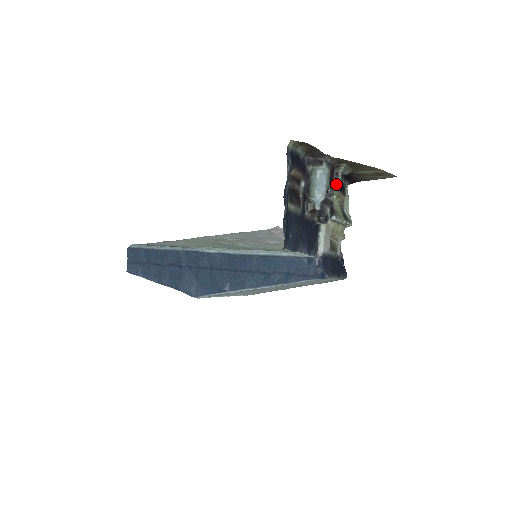
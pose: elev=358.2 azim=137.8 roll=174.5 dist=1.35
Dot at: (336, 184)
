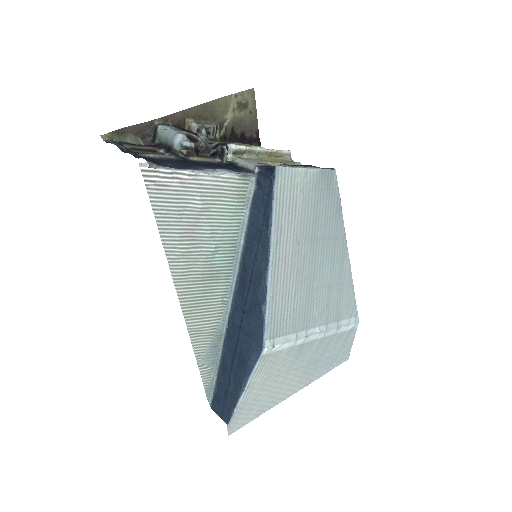
Dot at: occluded
